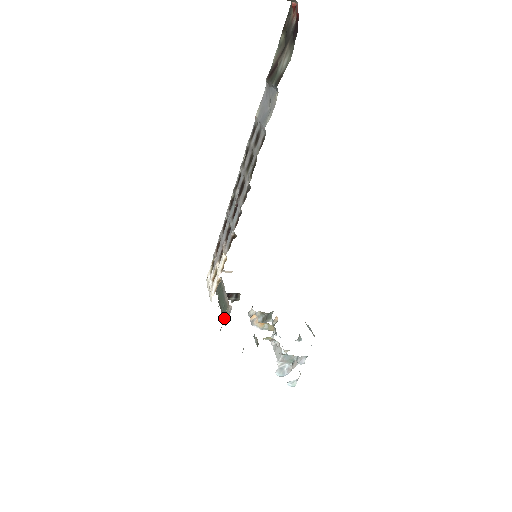
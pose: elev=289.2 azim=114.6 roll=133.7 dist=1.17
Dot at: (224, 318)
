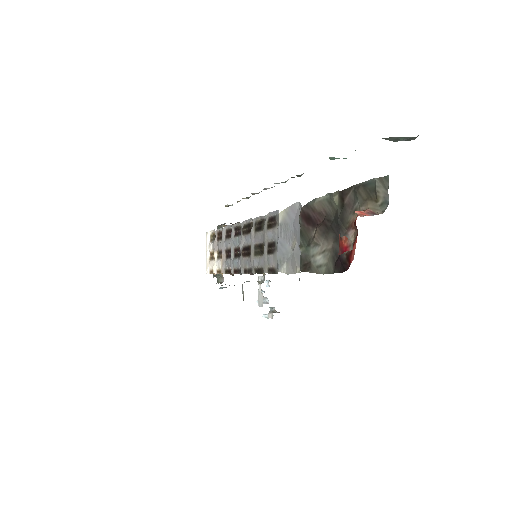
Dot at: (217, 277)
